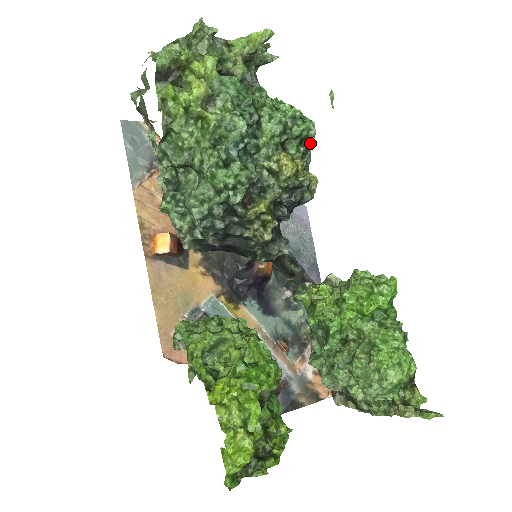
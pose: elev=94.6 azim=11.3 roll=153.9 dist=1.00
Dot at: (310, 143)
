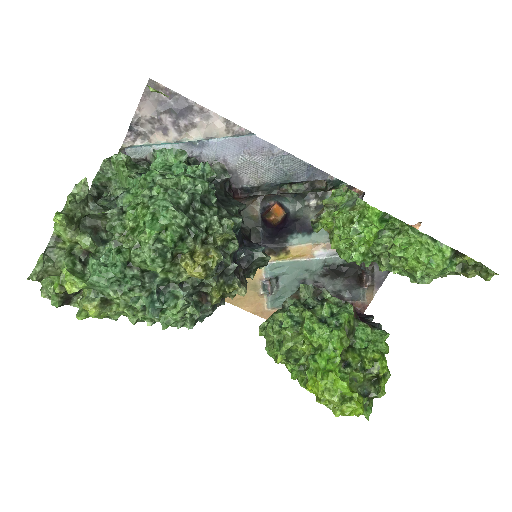
Dot at: (188, 221)
